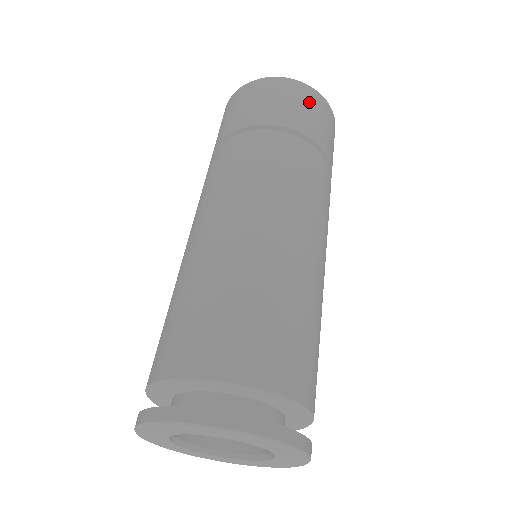
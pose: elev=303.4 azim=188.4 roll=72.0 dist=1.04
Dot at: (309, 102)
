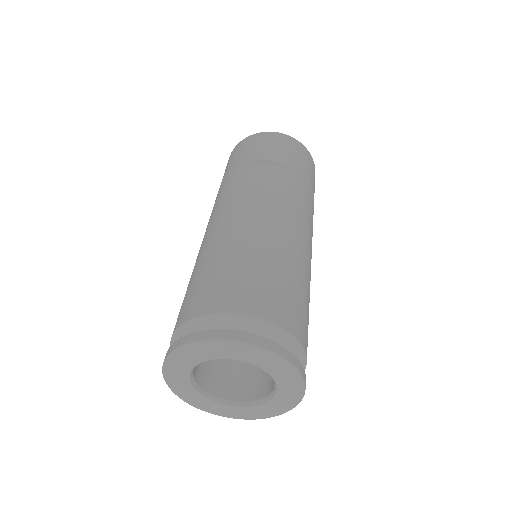
Dot at: (255, 142)
